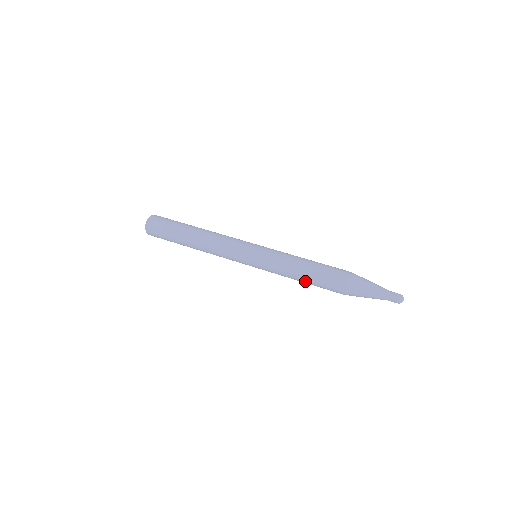
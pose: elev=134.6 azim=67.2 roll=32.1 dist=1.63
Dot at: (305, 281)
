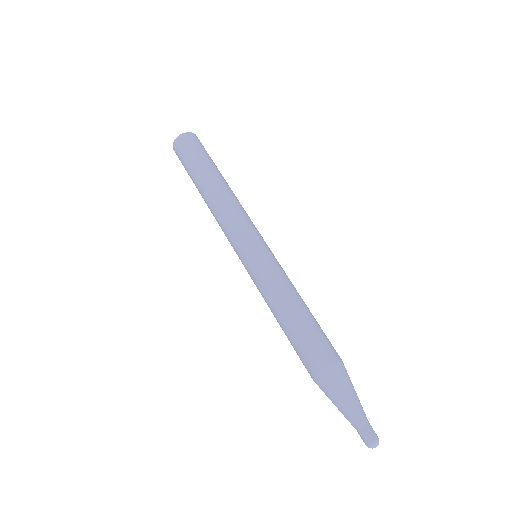
Dot at: occluded
